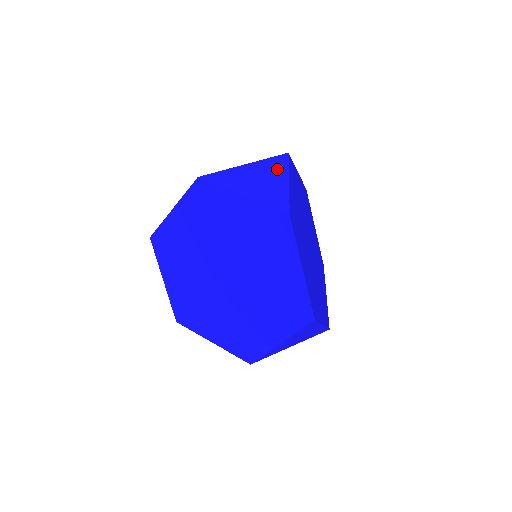
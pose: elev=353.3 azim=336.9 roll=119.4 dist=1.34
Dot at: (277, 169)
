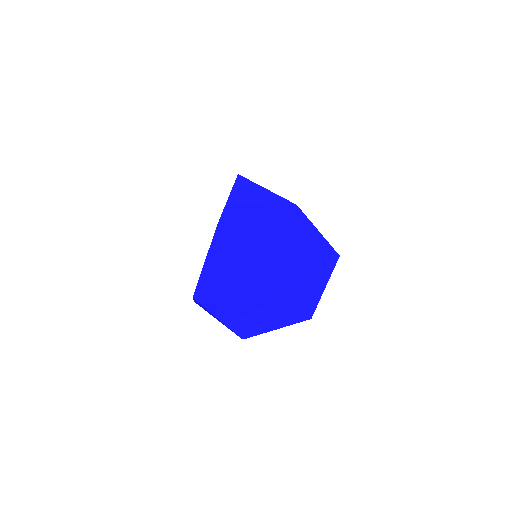
Dot at: (249, 187)
